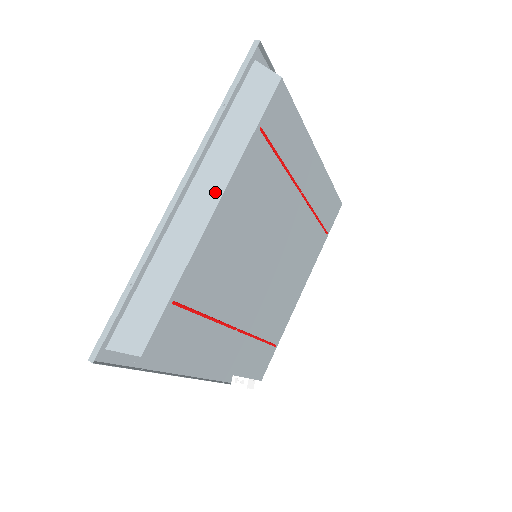
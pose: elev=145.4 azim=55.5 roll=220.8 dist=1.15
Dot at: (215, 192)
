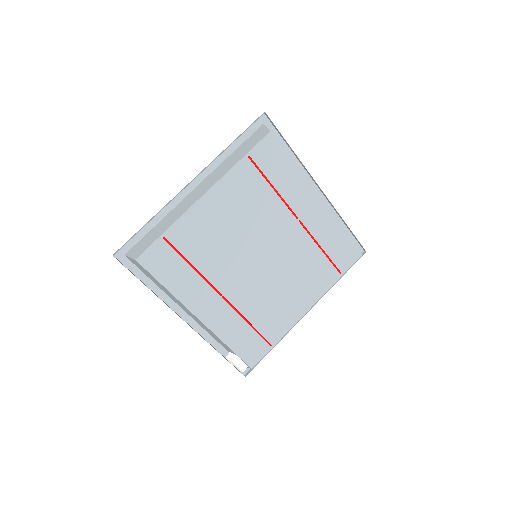
Dot at: (209, 185)
